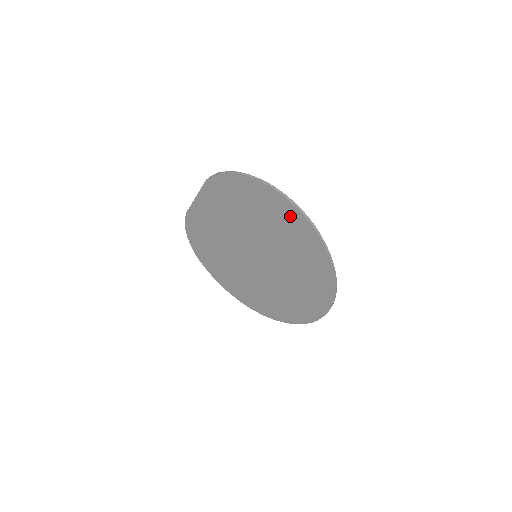
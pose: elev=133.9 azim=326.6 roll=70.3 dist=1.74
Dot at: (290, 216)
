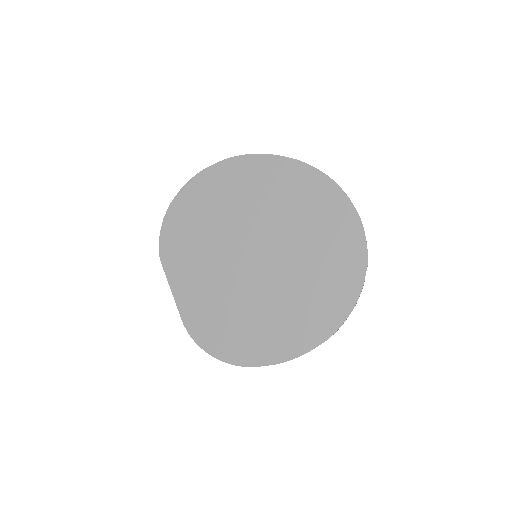
Dot at: (218, 177)
